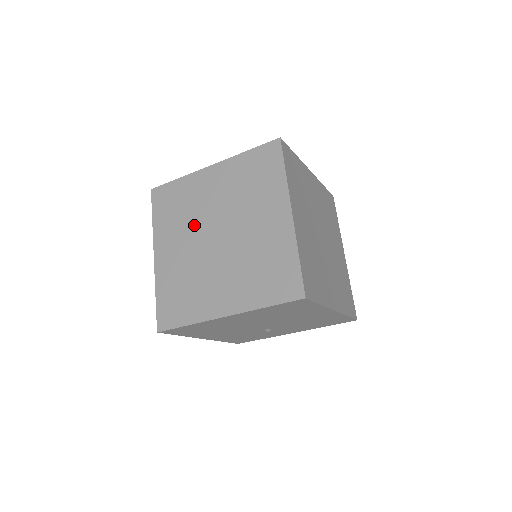
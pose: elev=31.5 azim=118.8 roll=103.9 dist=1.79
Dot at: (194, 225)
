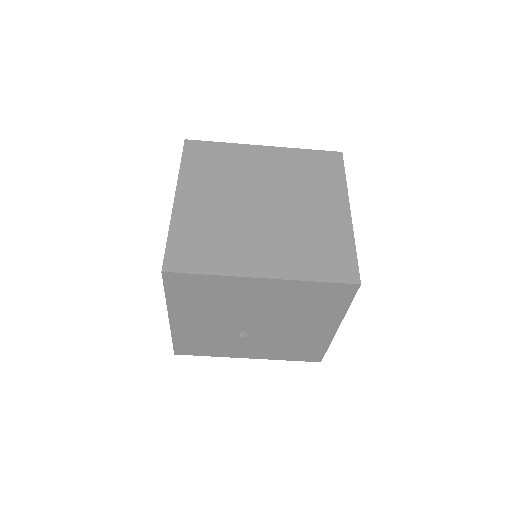
Dot at: (235, 186)
